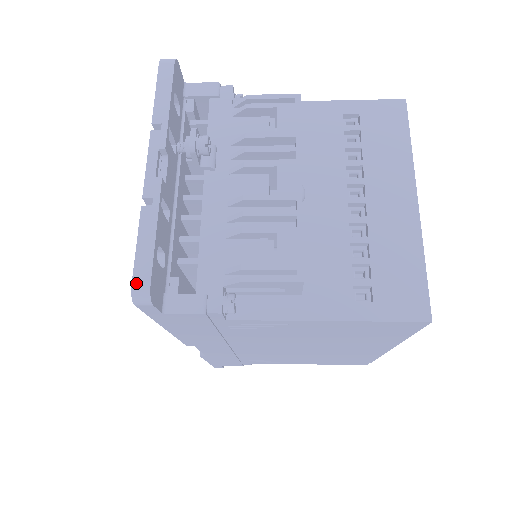
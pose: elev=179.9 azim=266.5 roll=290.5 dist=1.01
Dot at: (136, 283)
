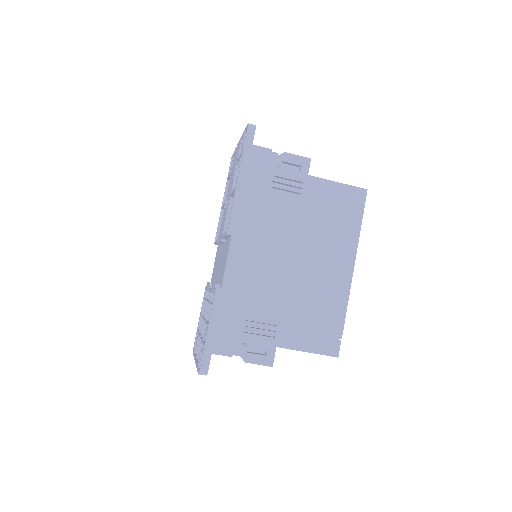
Dot at: occluded
